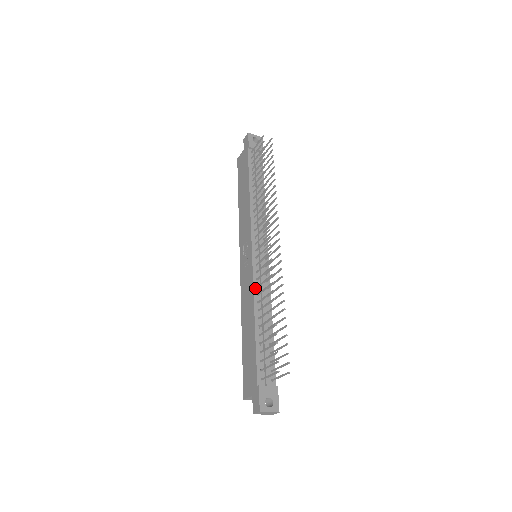
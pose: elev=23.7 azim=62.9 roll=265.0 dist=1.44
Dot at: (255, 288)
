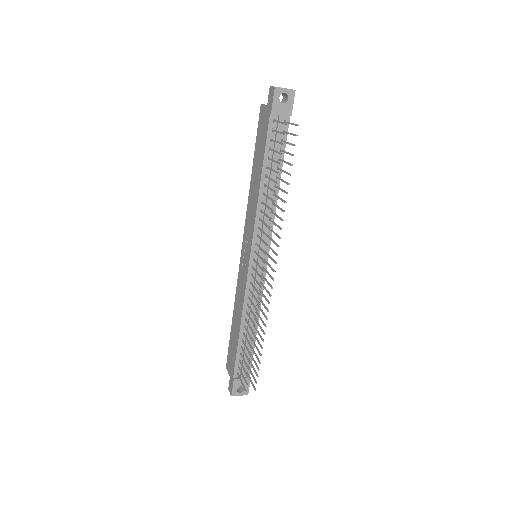
Dot at: (246, 298)
